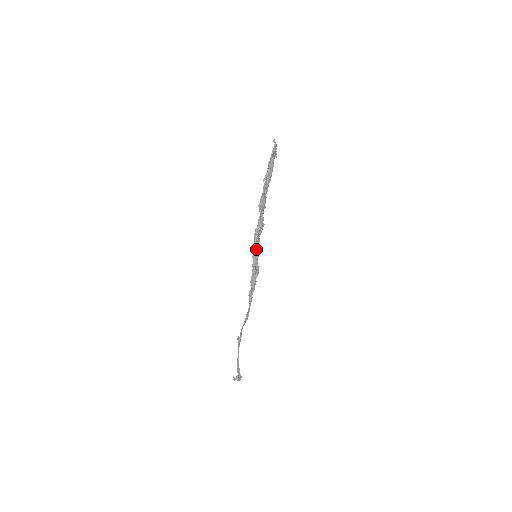
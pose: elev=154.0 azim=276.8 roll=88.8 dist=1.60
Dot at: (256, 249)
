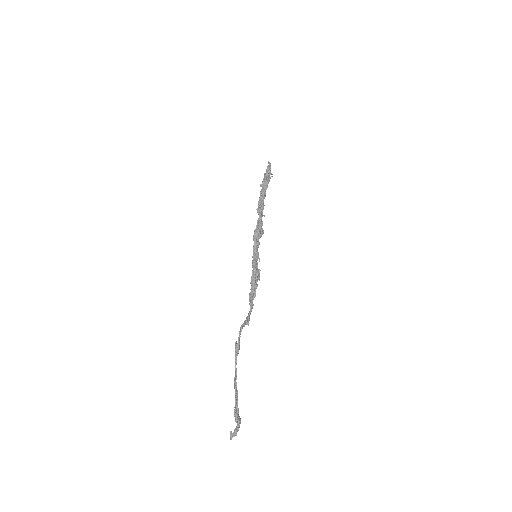
Dot at: (256, 251)
